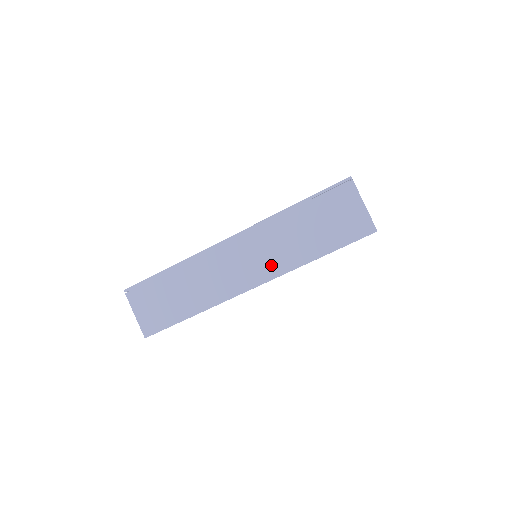
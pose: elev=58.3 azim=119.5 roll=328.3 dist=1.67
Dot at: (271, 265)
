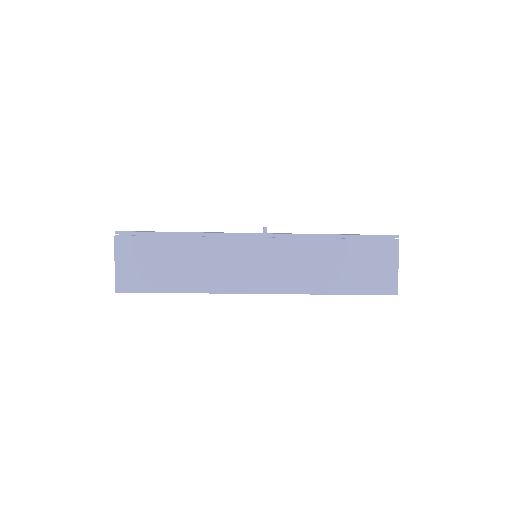
Dot at: (288, 280)
